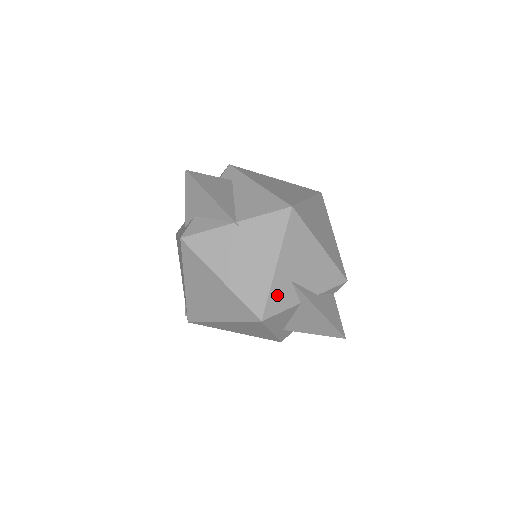
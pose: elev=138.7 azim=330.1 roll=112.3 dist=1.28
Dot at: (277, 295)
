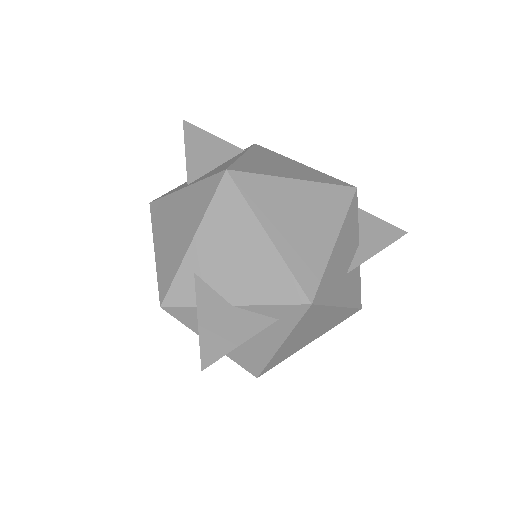
Dot at: occluded
